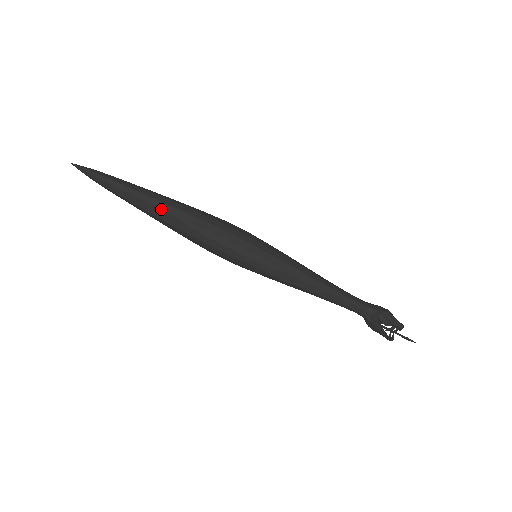
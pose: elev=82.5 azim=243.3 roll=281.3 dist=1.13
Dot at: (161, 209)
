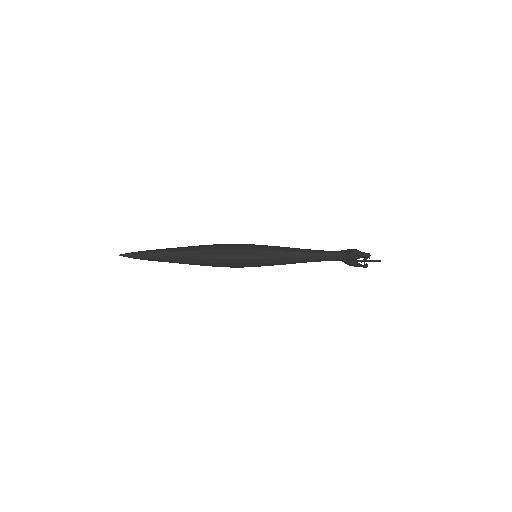
Dot at: (184, 256)
